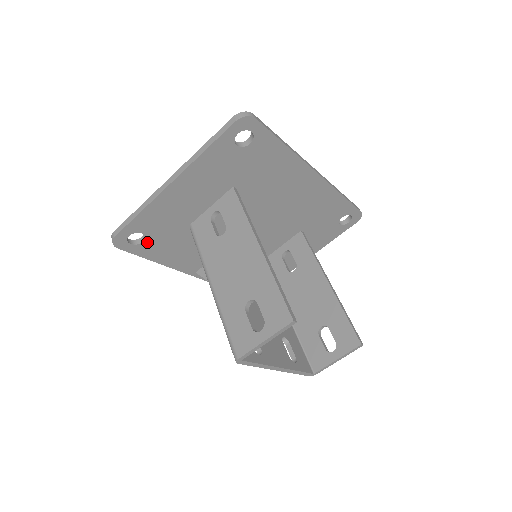
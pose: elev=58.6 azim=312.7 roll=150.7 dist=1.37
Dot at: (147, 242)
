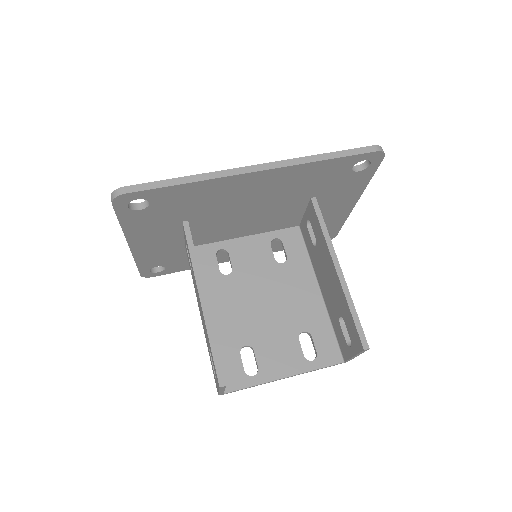
Dot at: (169, 267)
